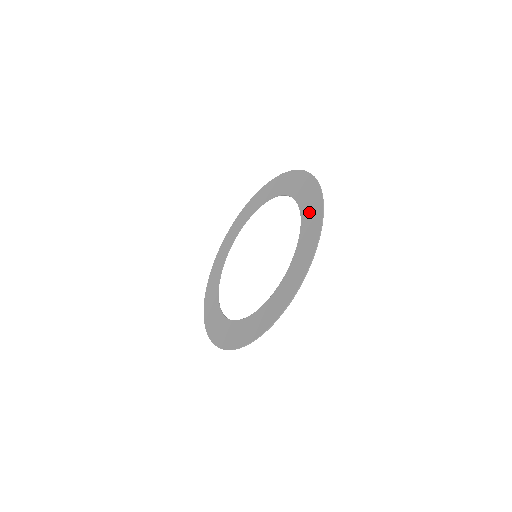
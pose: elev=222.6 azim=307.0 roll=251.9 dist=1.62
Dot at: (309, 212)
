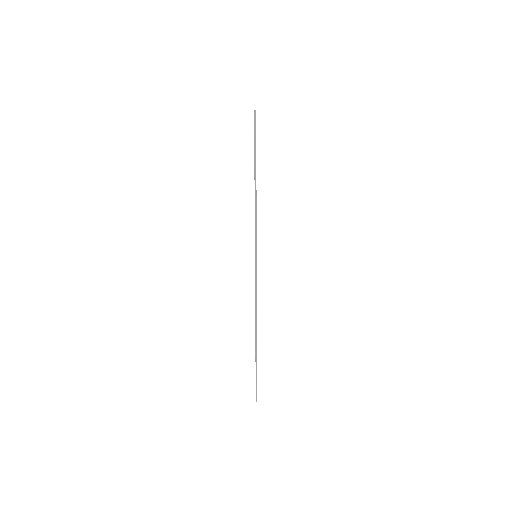
Dot at: occluded
